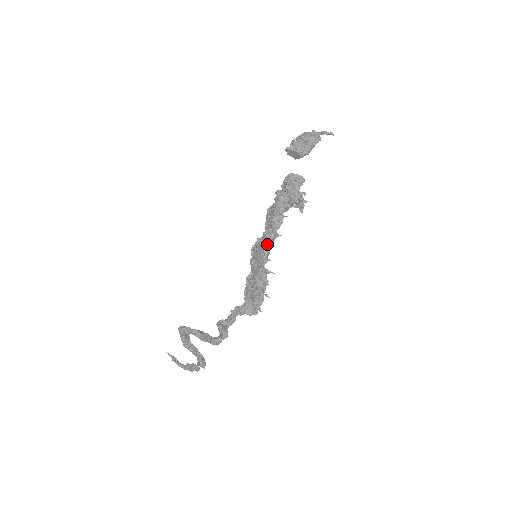
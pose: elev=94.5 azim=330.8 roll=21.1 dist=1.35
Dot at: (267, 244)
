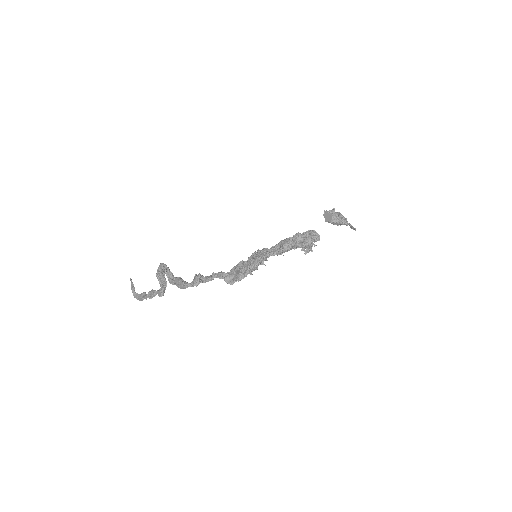
Dot at: (272, 251)
